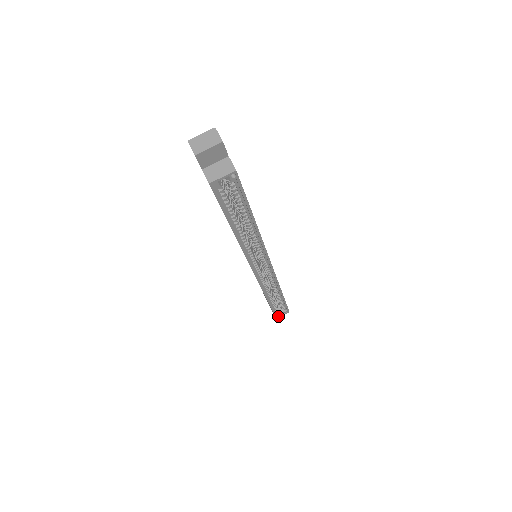
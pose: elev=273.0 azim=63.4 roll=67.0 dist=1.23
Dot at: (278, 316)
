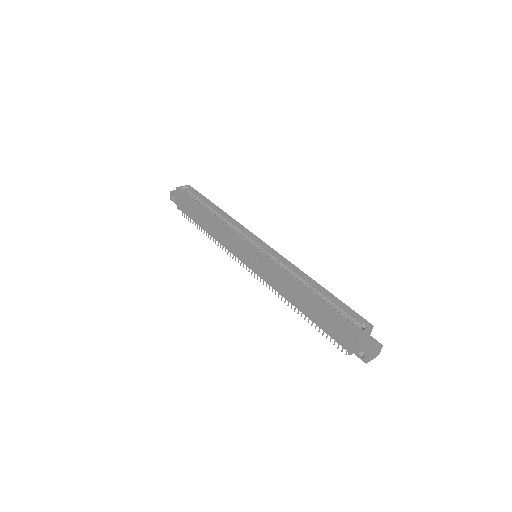
Dot at: (359, 330)
